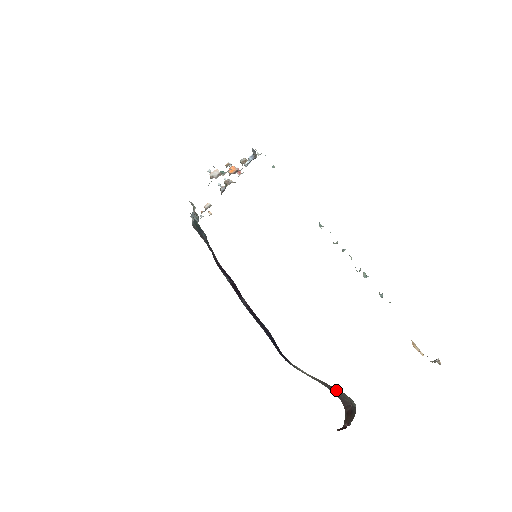
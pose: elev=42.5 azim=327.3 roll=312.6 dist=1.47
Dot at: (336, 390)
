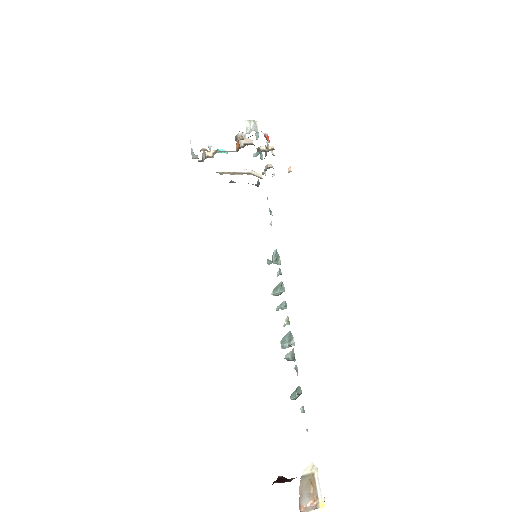
Dot at: occluded
